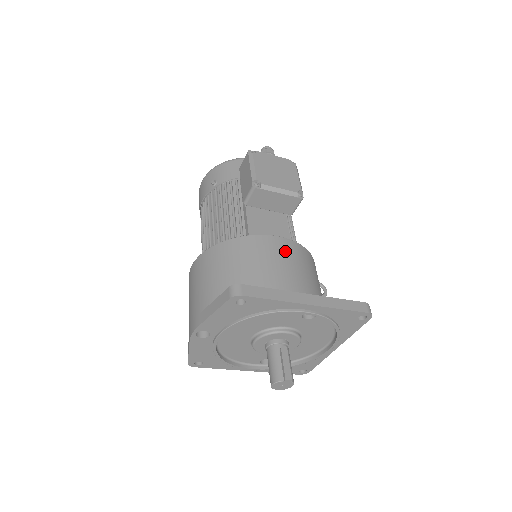
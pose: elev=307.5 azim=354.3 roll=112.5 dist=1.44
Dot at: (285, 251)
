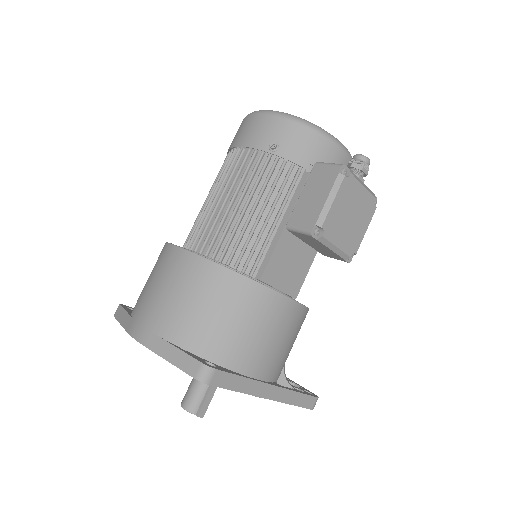
Dot at: (286, 322)
